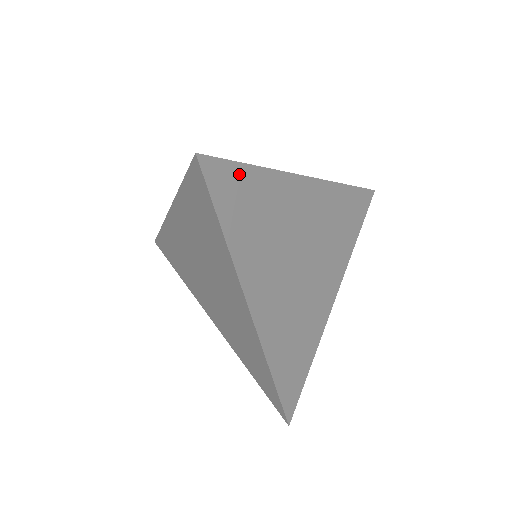
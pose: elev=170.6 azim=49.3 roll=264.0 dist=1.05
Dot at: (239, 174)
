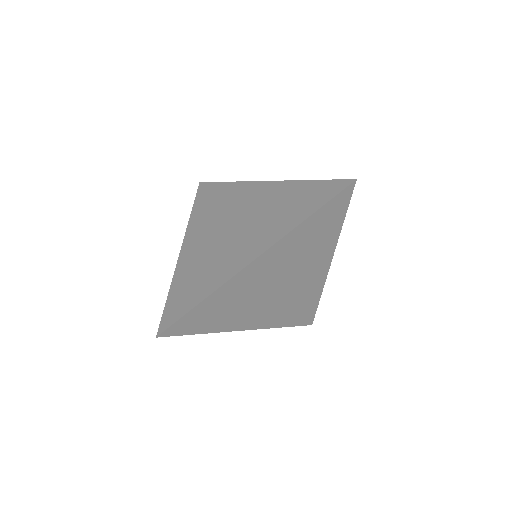
Dot at: (192, 314)
